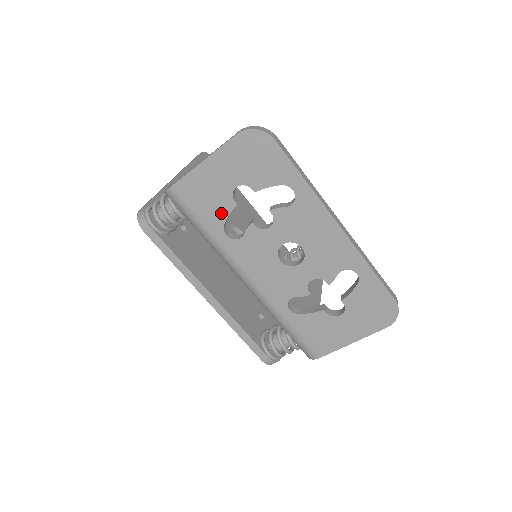
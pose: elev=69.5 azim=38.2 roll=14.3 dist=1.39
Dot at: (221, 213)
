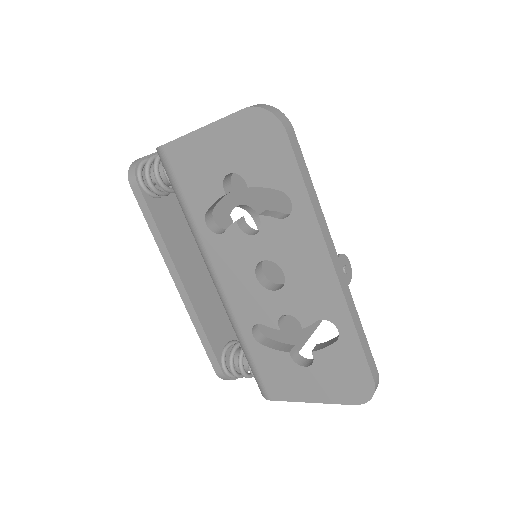
Dot at: (206, 197)
